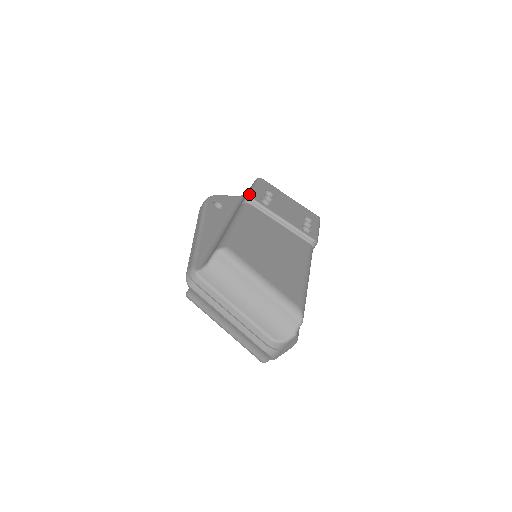
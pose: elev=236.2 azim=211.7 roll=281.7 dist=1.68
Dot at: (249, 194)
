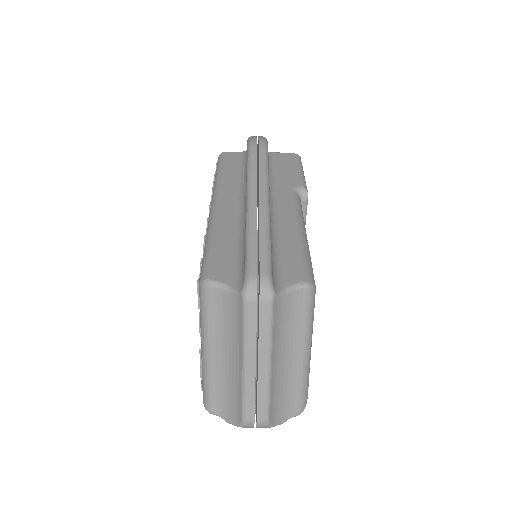
Dot at: (306, 186)
